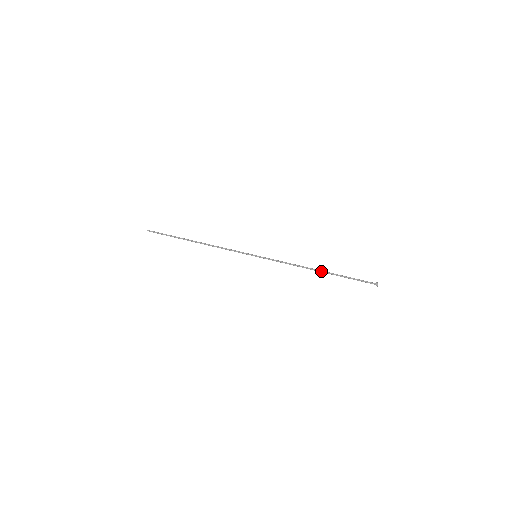
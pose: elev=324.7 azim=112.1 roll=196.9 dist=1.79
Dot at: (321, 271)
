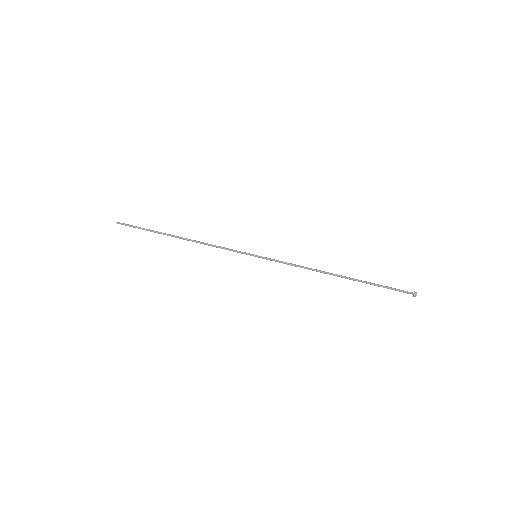
Dot at: (341, 276)
